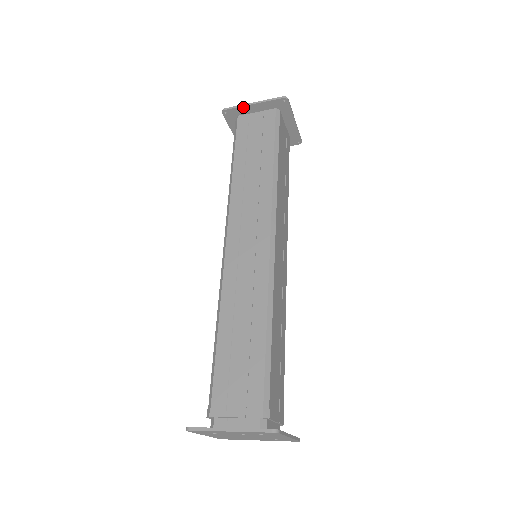
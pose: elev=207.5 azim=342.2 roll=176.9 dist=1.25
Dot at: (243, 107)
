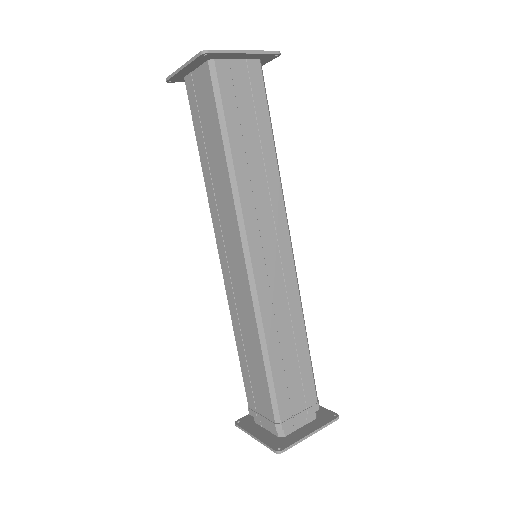
Dot at: (178, 73)
